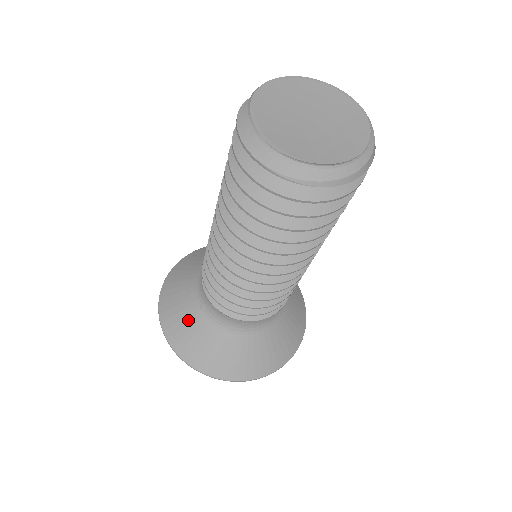
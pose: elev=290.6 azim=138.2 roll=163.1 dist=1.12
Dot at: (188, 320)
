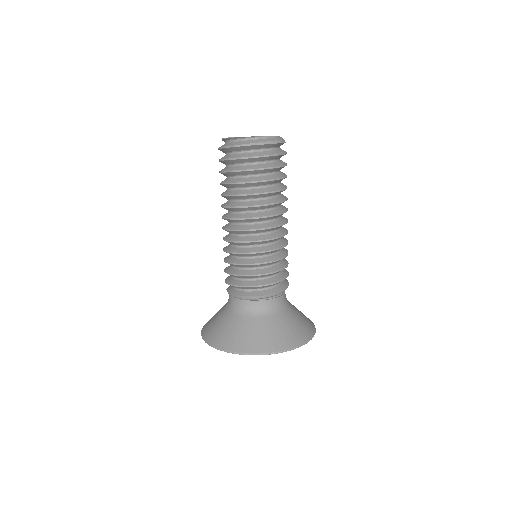
Dot at: (226, 325)
